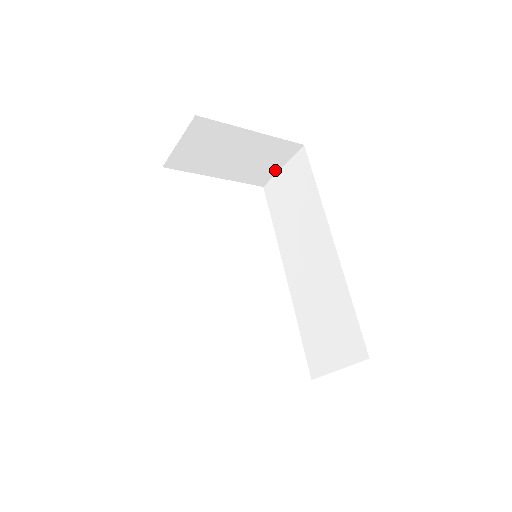
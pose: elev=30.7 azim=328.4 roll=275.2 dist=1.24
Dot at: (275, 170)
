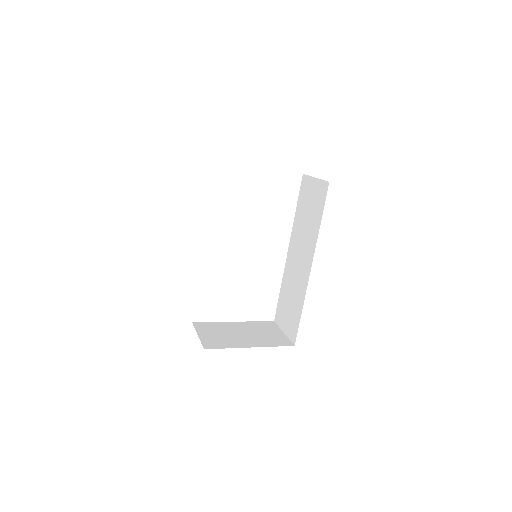
Dot at: occluded
